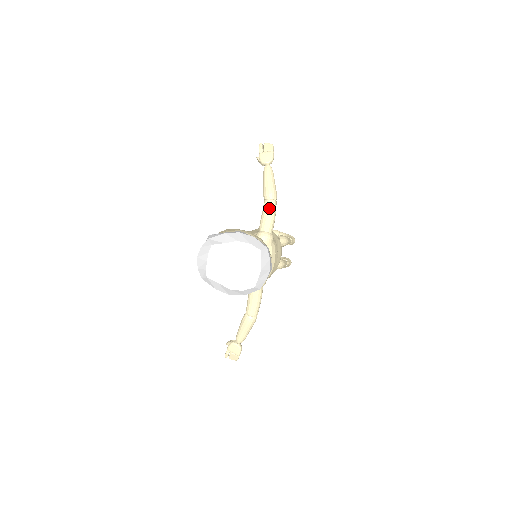
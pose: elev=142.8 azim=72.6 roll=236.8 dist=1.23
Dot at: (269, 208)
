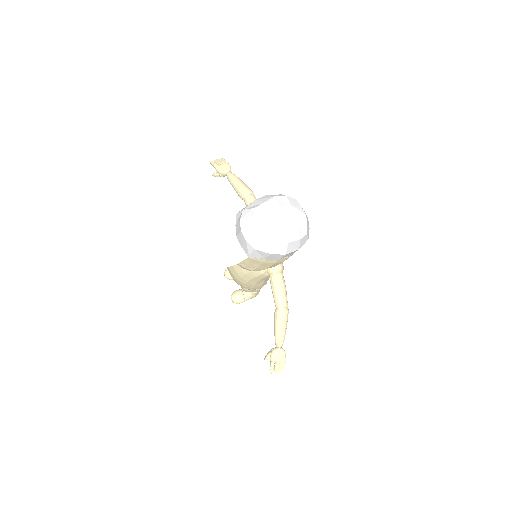
Dot at: occluded
